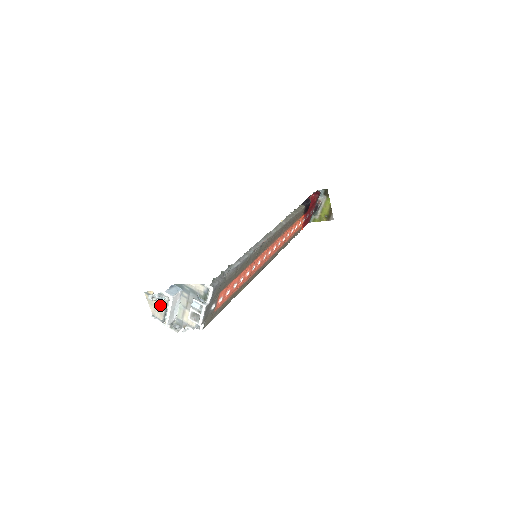
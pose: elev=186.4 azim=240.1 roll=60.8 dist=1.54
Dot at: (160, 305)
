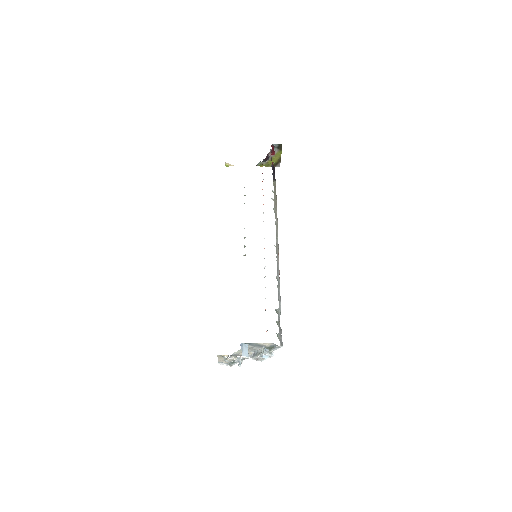
Dot at: (230, 359)
